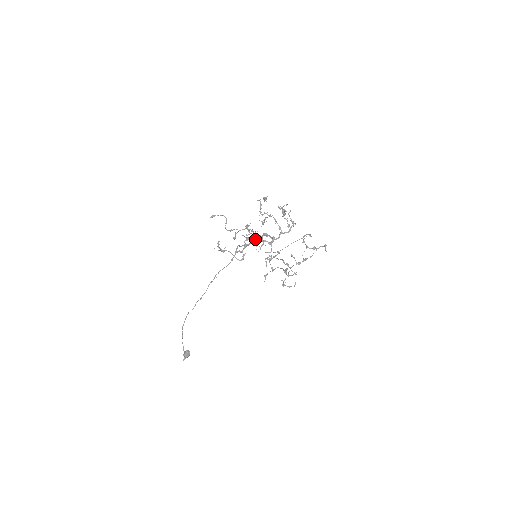
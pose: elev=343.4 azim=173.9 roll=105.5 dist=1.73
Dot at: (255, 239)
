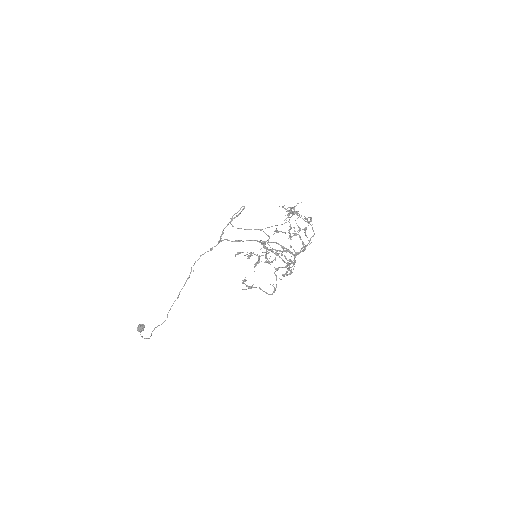
Dot at: (285, 267)
